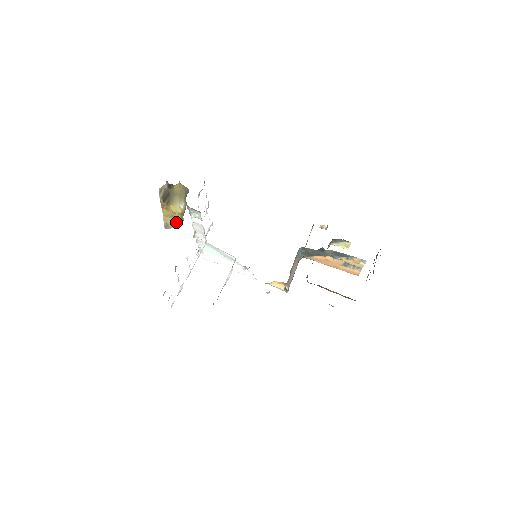
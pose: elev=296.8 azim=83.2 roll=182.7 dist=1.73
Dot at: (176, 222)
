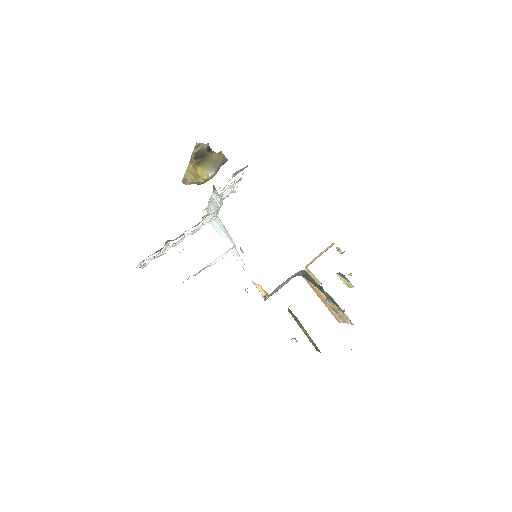
Dot at: (197, 182)
